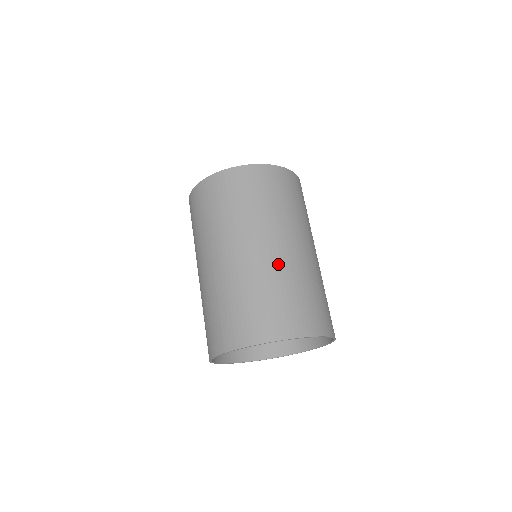
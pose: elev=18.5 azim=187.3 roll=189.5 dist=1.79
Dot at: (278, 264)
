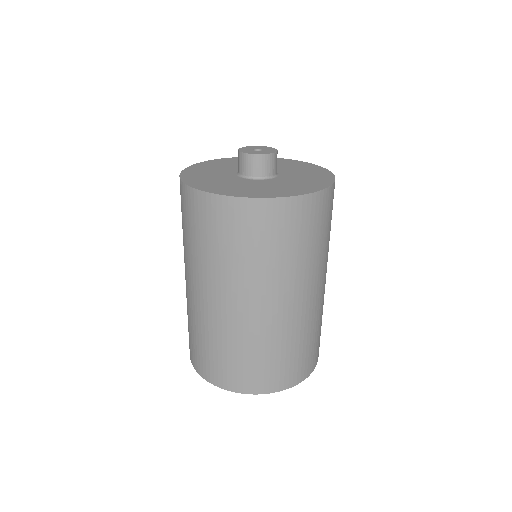
Dot at: (205, 316)
